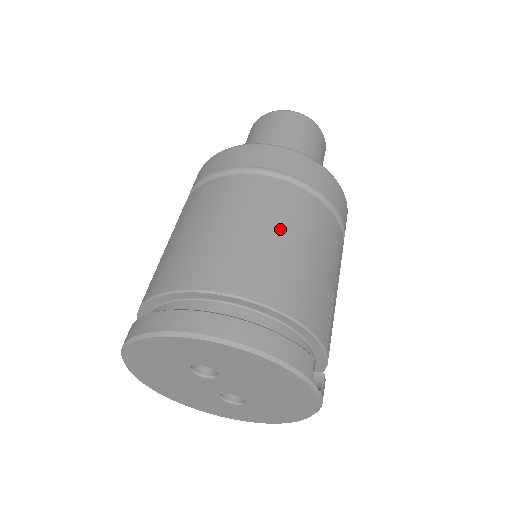
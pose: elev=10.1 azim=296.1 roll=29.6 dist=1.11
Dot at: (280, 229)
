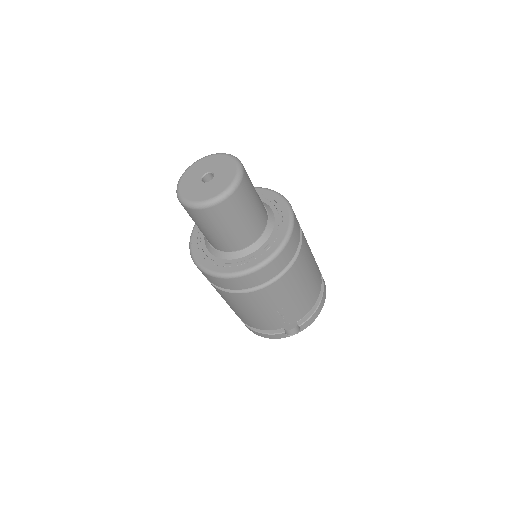
Dot at: (235, 307)
